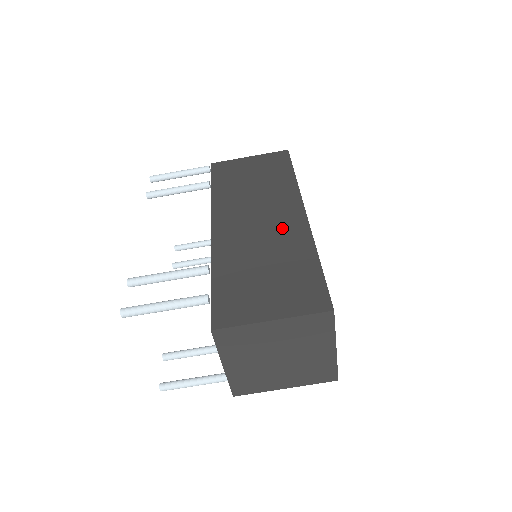
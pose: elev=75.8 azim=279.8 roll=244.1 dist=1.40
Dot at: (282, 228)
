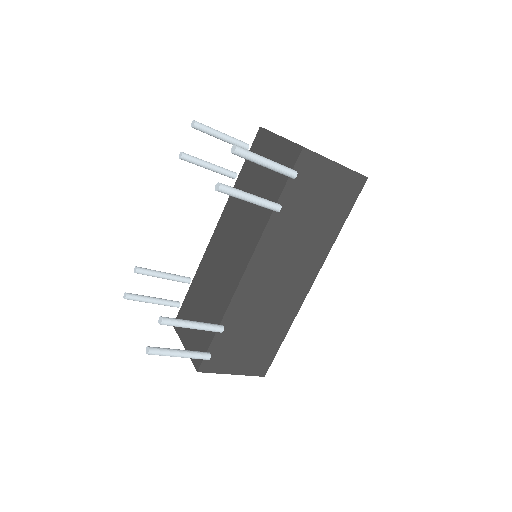
Dot at: (288, 296)
